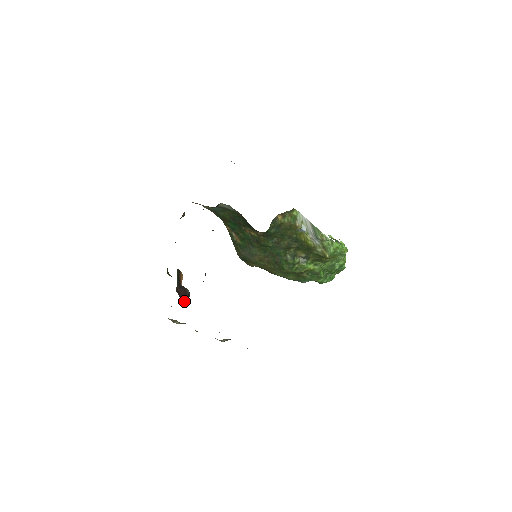
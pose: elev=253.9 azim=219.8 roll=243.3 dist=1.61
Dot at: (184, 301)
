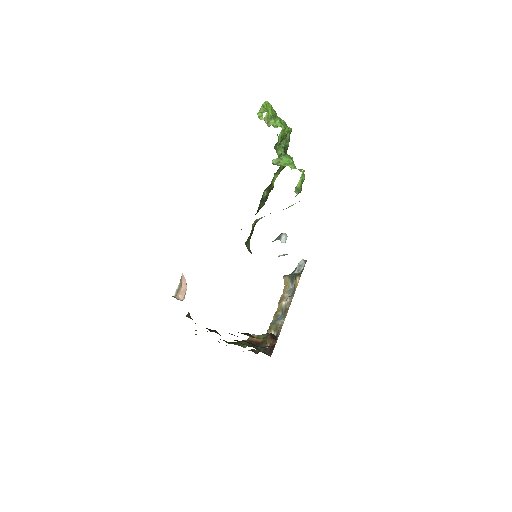
Dot at: occluded
